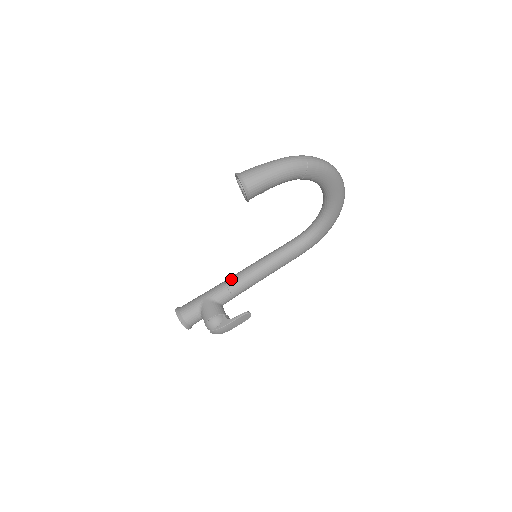
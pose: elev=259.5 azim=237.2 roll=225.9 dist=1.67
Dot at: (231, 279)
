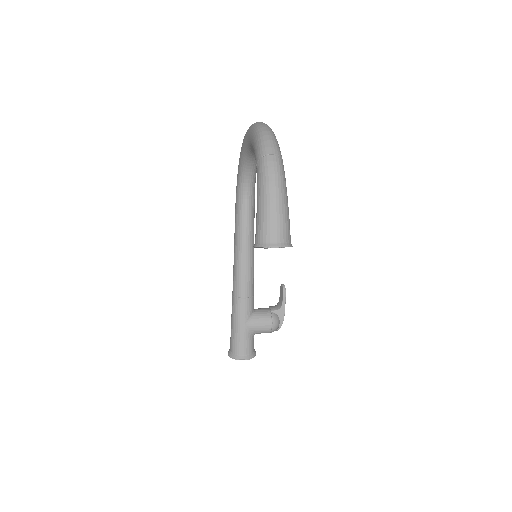
Dot at: (242, 290)
